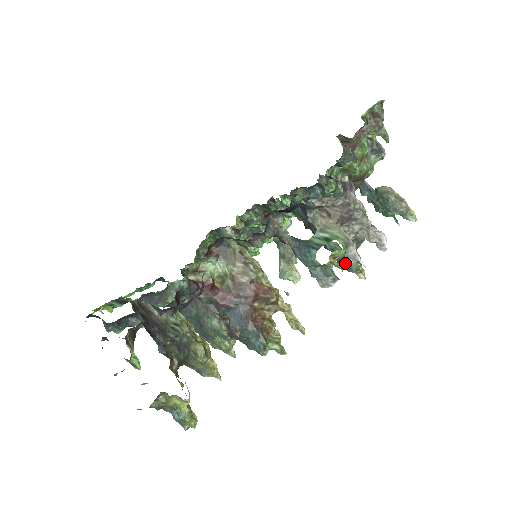
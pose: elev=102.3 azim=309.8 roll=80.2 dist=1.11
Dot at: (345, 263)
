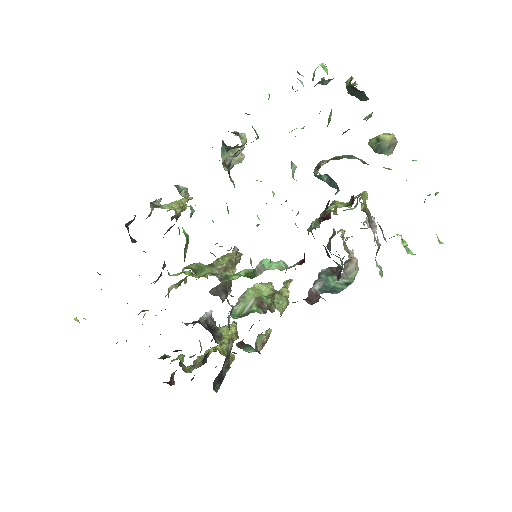
Dot at: occluded
